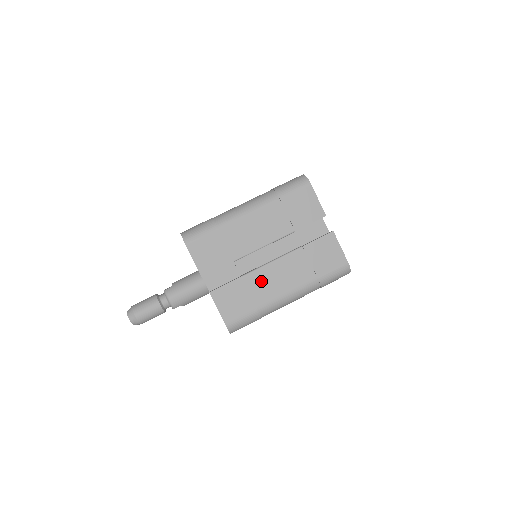
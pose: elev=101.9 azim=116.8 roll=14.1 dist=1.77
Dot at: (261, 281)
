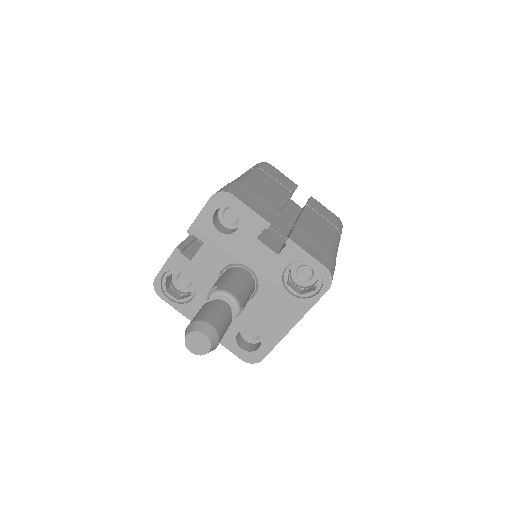
Dot at: (310, 229)
